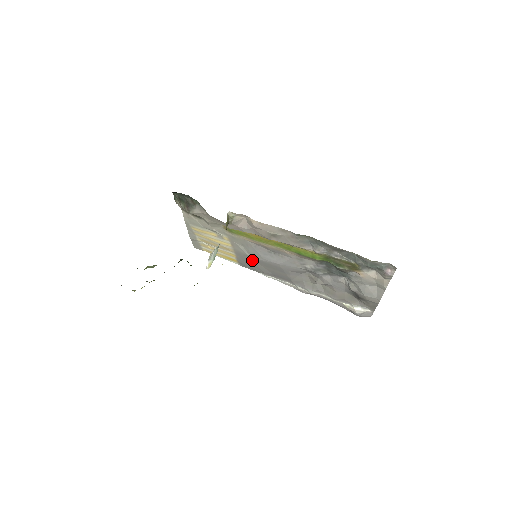
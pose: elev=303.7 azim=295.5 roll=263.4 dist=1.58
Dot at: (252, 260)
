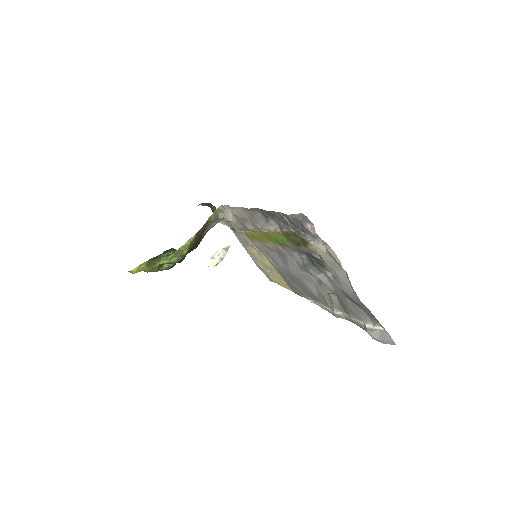
Dot at: (286, 277)
